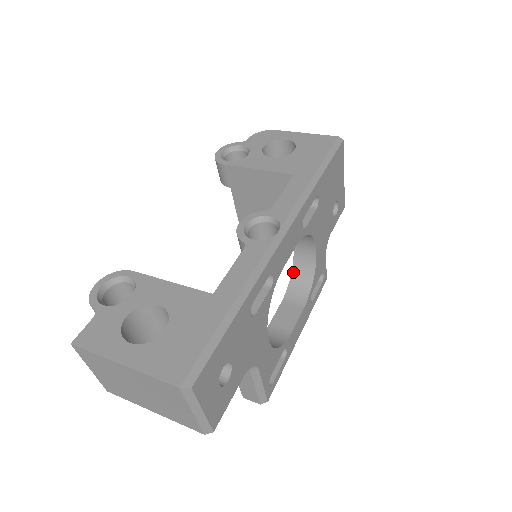
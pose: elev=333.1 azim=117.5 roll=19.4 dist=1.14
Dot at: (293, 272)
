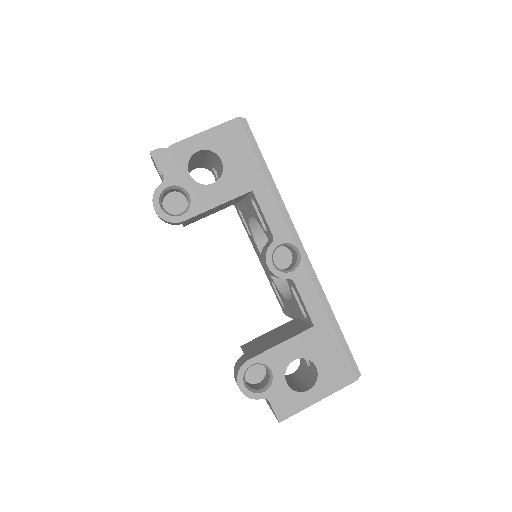
Dot at: (251, 225)
